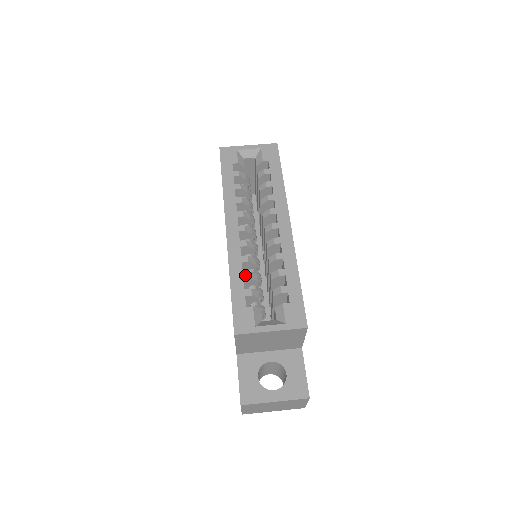
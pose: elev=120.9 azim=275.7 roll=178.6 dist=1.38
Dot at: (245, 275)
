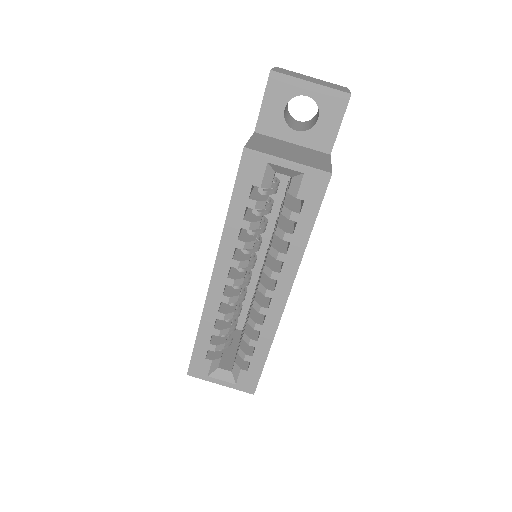
Dot at: (215, 332)
